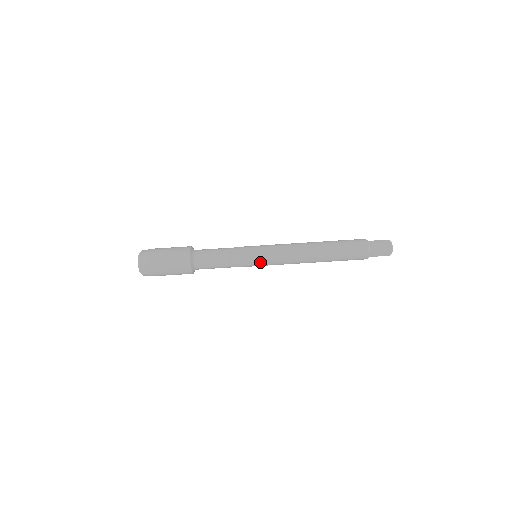
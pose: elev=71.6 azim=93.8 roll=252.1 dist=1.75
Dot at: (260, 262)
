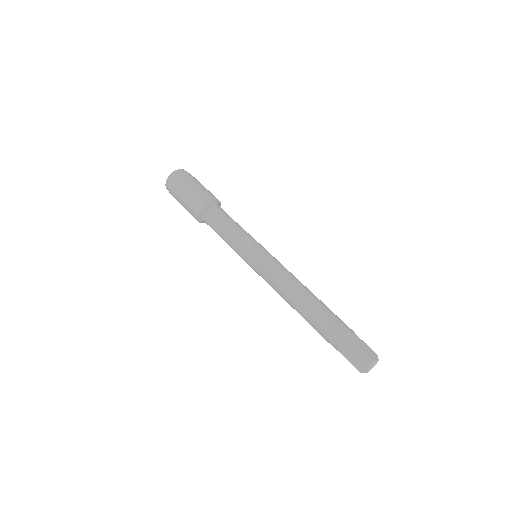
Dot at: (258, 255)
